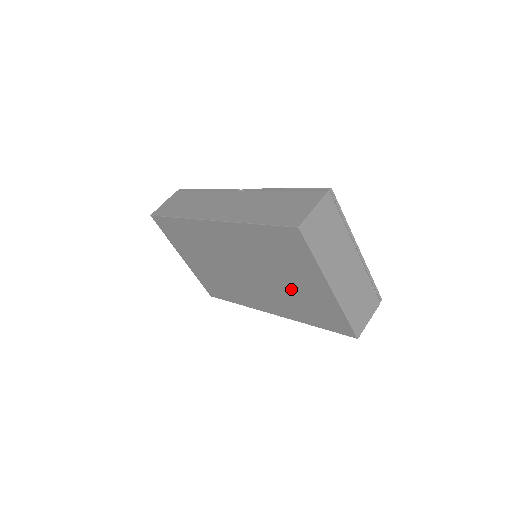
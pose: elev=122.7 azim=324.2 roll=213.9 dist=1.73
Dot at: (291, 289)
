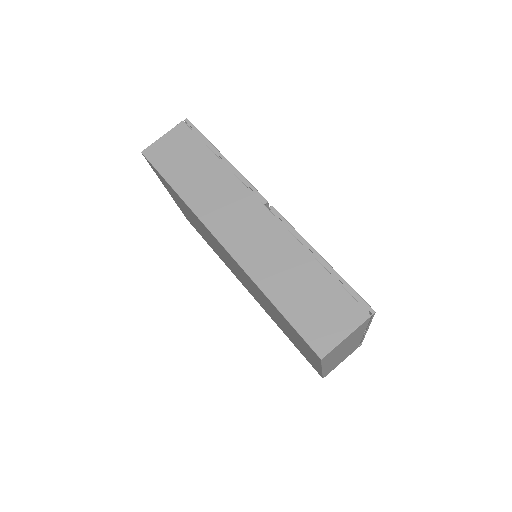
Dot at: (281, 325)
